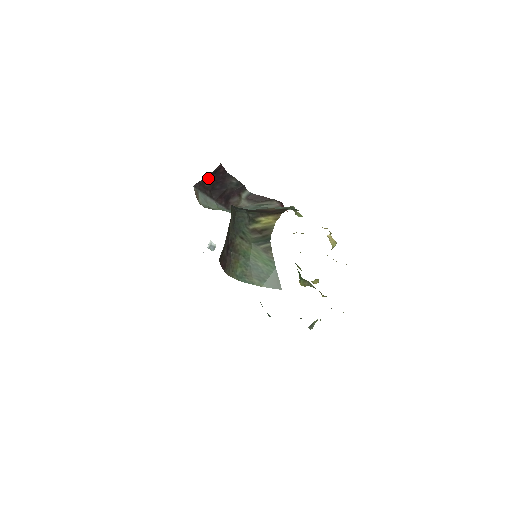
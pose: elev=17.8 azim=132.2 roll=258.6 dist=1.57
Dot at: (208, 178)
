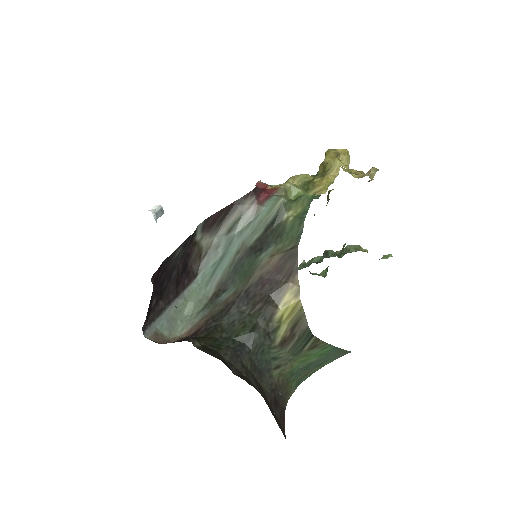
Dot at: occluded
